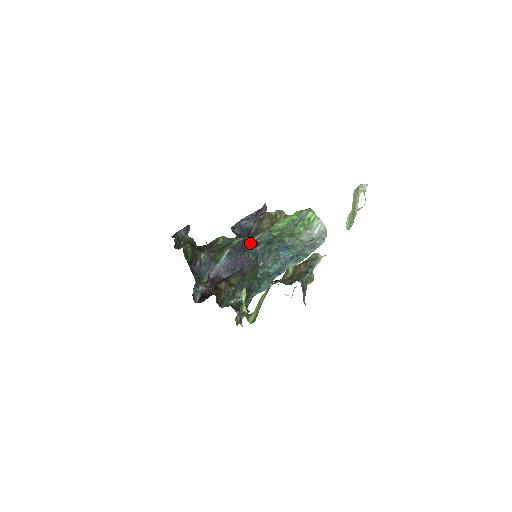
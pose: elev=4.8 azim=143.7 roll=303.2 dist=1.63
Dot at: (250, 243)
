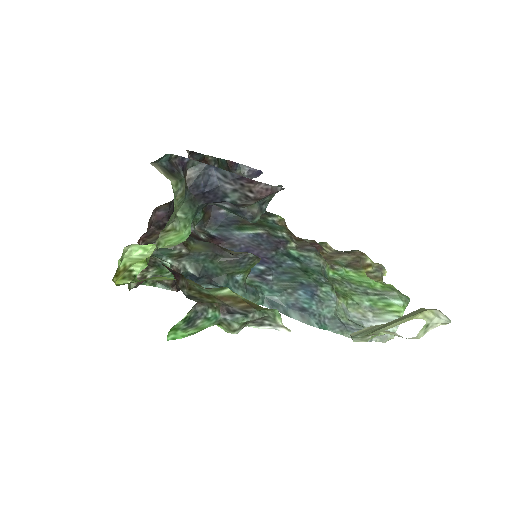
Dot at: (292, 250)
